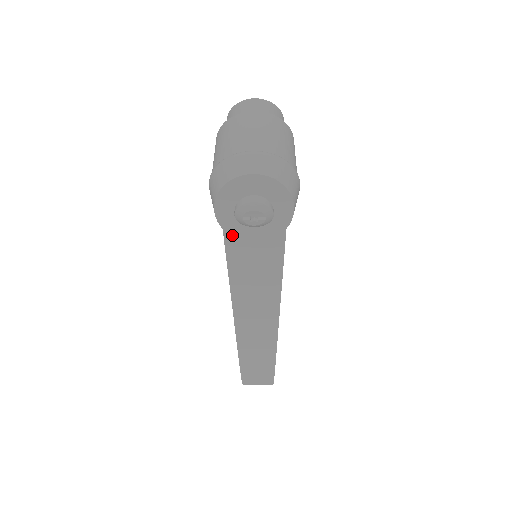
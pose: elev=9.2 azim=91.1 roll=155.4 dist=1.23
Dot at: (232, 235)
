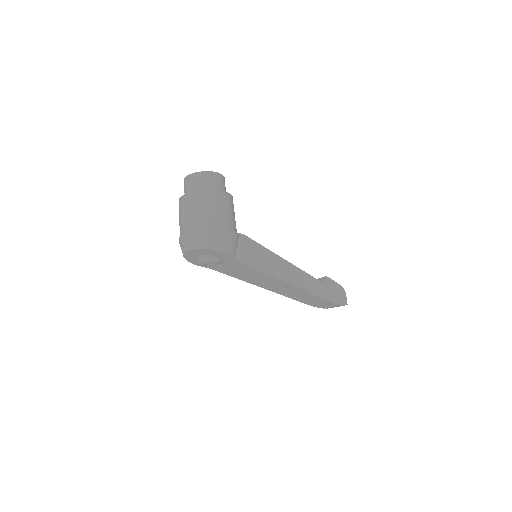
Dot at: (216, 268)
